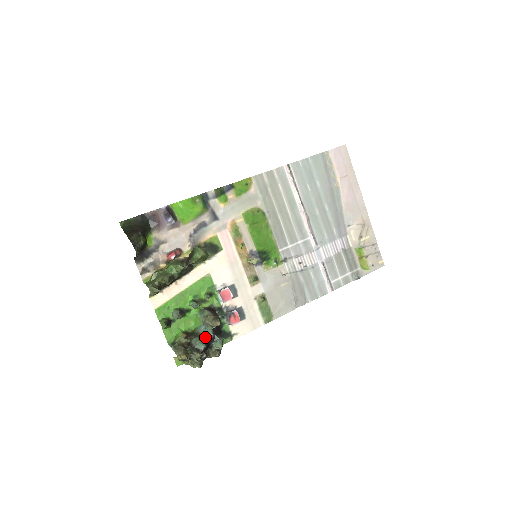
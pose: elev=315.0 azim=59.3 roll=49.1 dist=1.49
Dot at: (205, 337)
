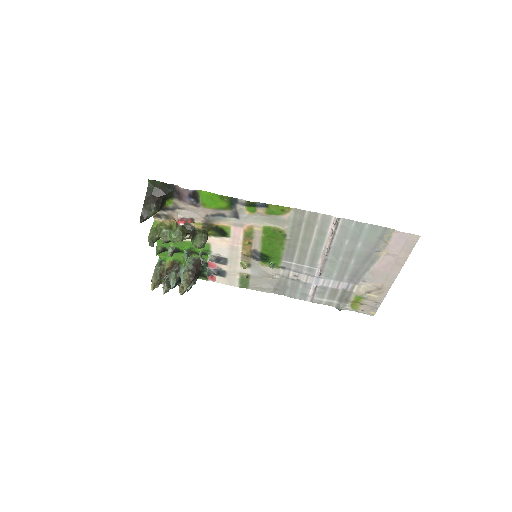
Dot at: occluded
